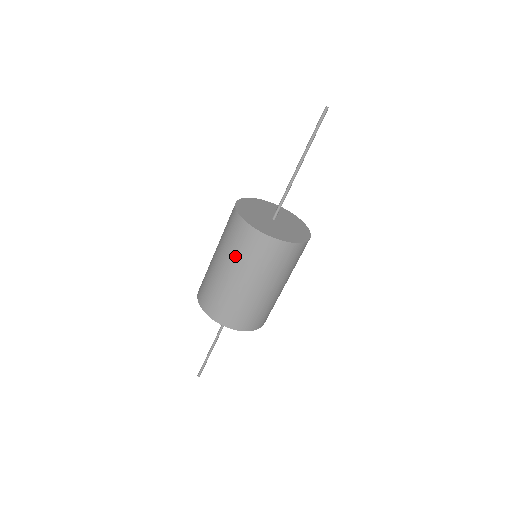
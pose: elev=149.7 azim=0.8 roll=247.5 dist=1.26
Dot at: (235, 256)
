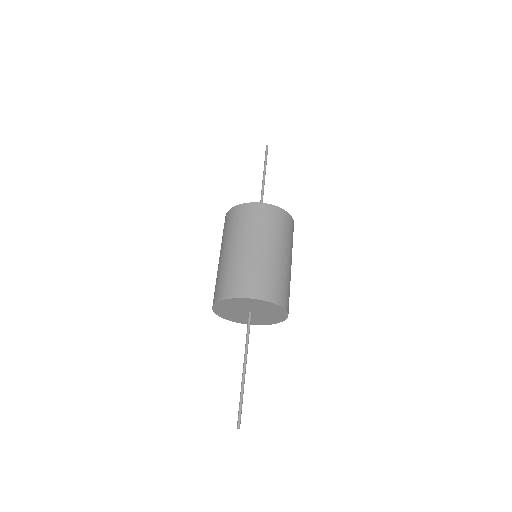
Dot at: (233, 233)
